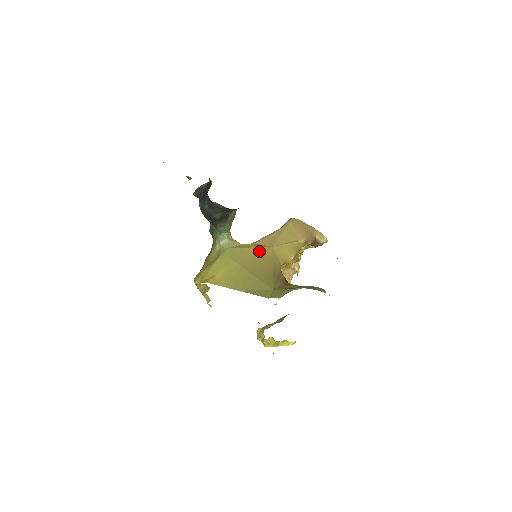
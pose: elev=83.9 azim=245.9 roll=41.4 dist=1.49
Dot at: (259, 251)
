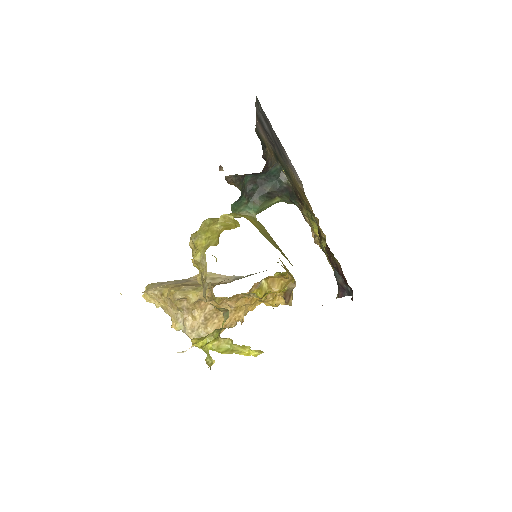
Dot at: occluded
